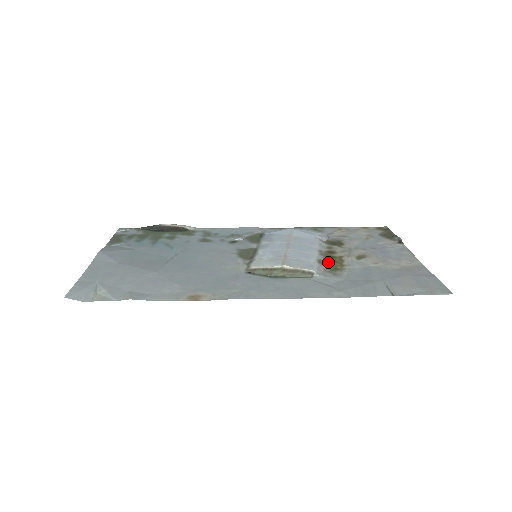
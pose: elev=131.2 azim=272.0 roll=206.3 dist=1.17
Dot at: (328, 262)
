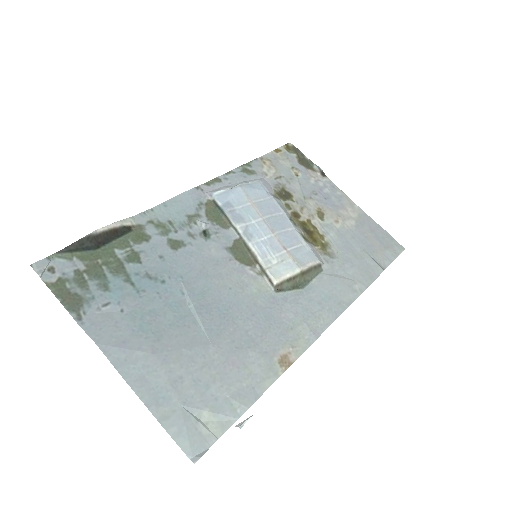
Dot at: (309, 236)
